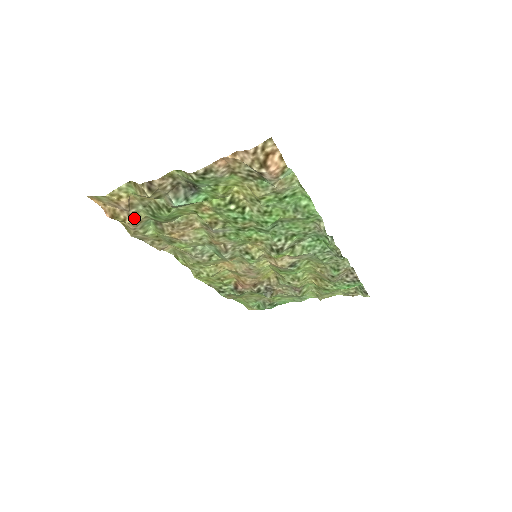
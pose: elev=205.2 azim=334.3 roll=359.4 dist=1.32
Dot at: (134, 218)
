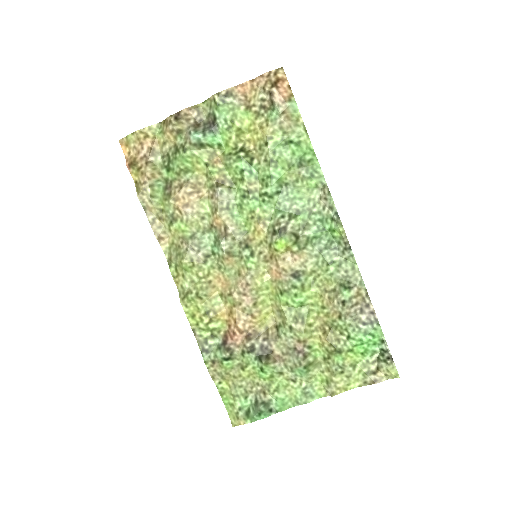
Dot at: (149, 168)
